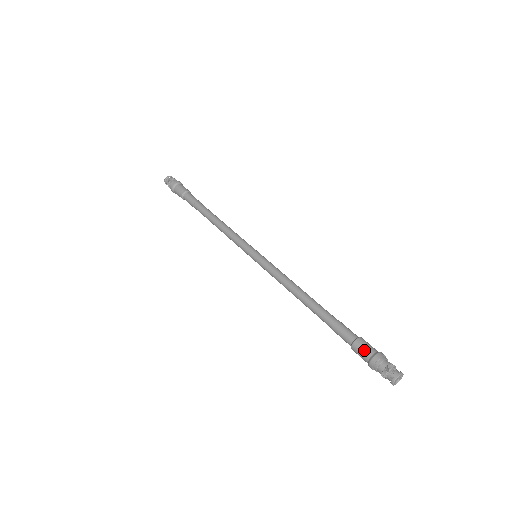
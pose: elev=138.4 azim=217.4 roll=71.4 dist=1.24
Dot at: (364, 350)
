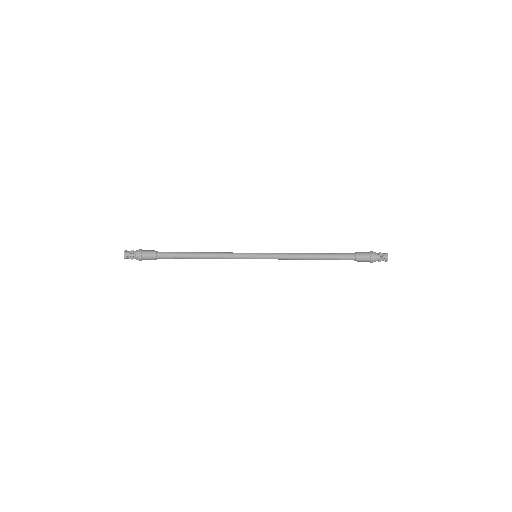
Dot at: (364, 260)
